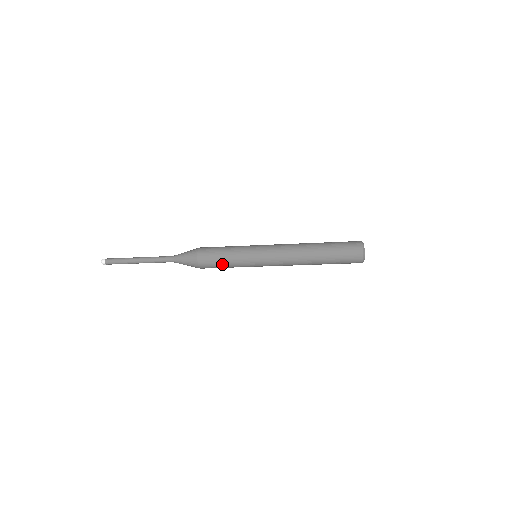
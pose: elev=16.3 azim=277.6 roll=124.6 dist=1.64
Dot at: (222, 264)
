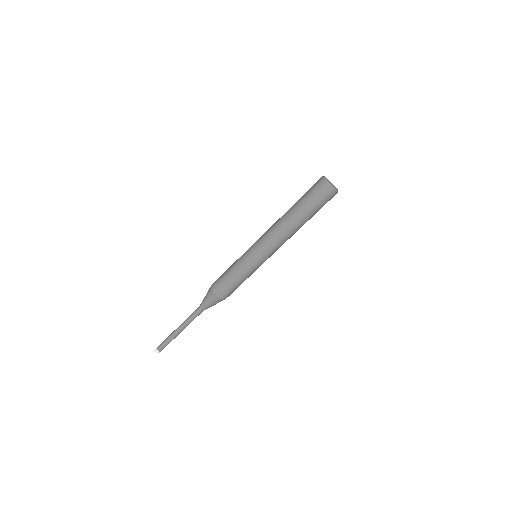
Dot at: (230, 278)
